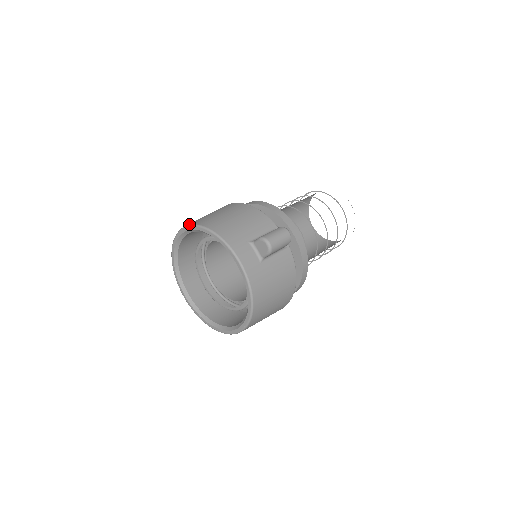
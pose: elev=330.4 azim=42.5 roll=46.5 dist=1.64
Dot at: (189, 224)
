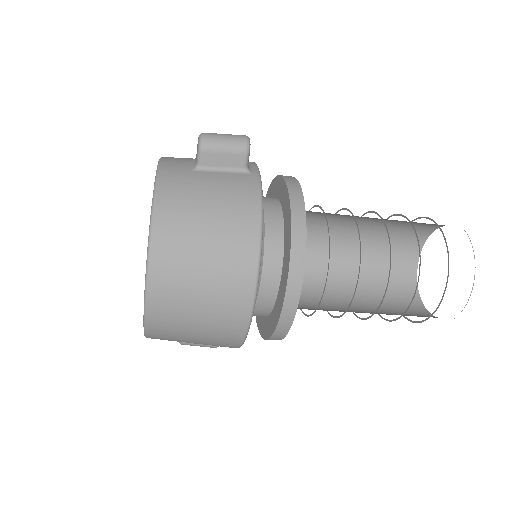
Dot at: occluded
